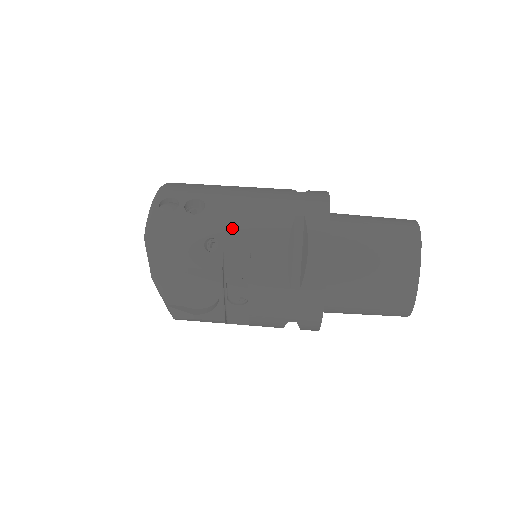
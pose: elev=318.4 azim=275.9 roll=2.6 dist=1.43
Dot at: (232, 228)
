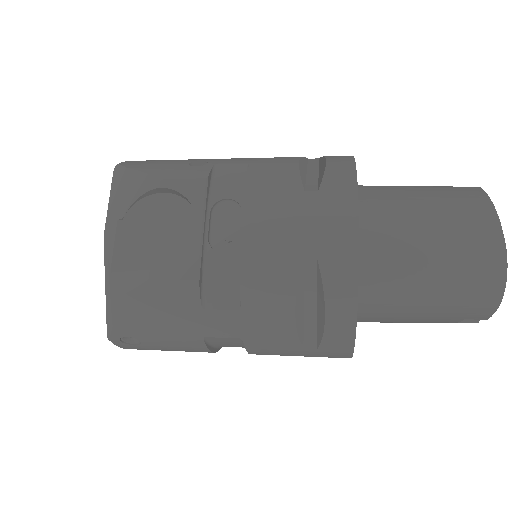
Dot at: occluded
